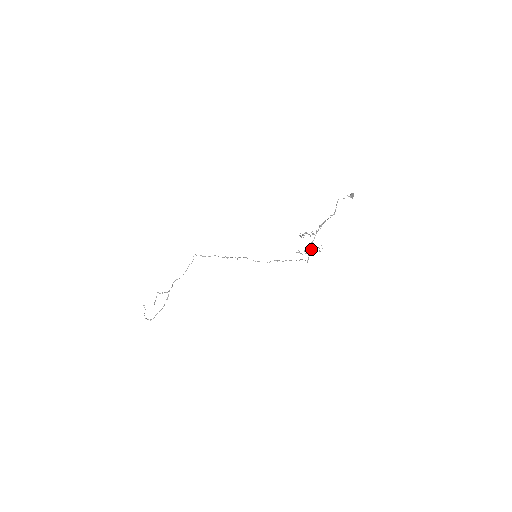
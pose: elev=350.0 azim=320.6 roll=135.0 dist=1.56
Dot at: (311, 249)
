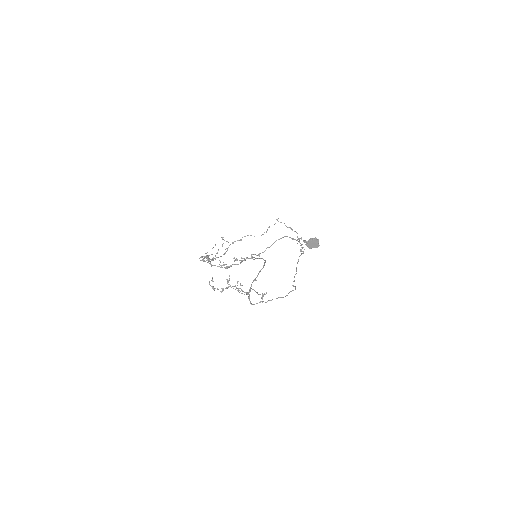
Dot at: (226, 287)
